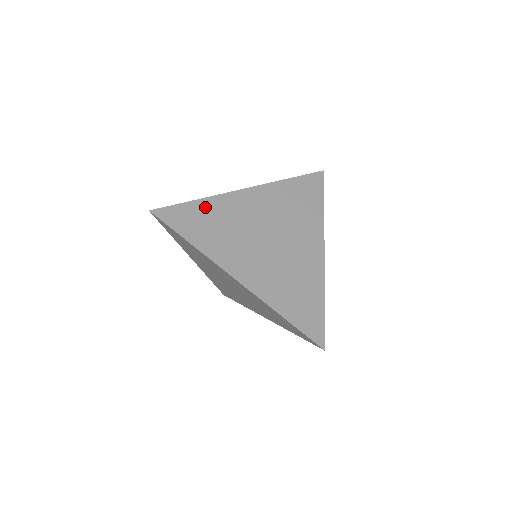
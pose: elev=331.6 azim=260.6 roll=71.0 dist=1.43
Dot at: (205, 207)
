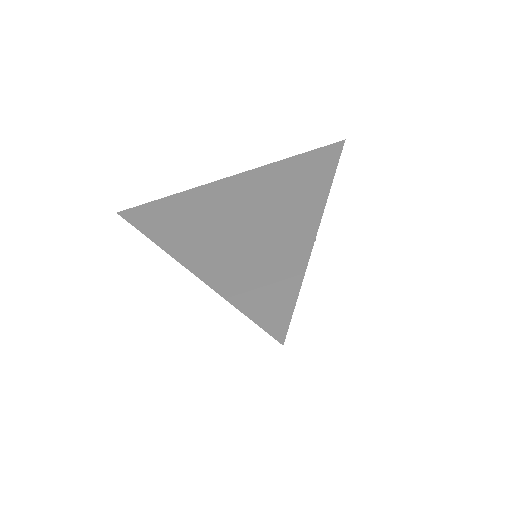
Dot at: (176, 201)
